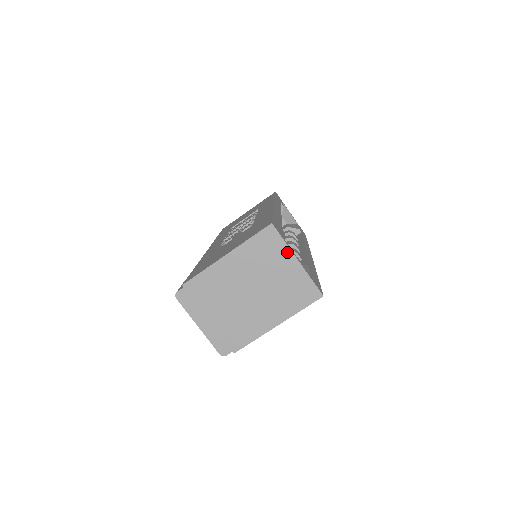
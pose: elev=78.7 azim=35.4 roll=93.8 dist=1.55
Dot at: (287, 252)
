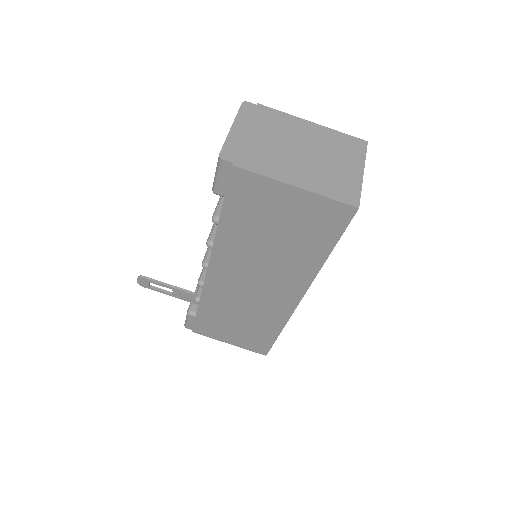
Dot at: (361, 162)
